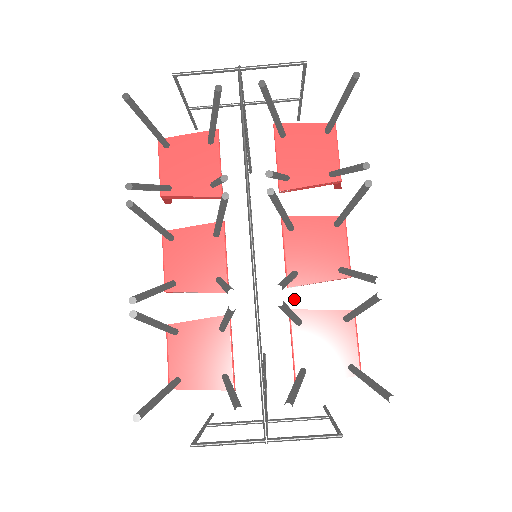
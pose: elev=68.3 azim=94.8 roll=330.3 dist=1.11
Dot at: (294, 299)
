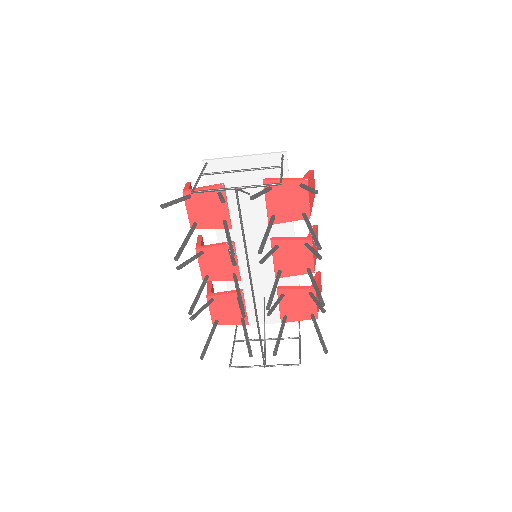
Dot at: occluded
